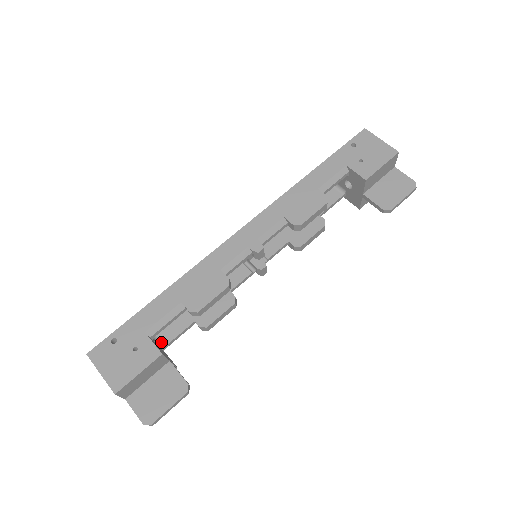
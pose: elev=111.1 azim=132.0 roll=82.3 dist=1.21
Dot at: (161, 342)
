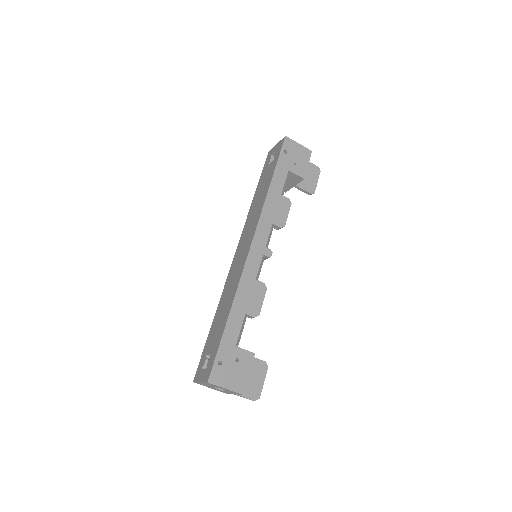
Dot at: occluded
